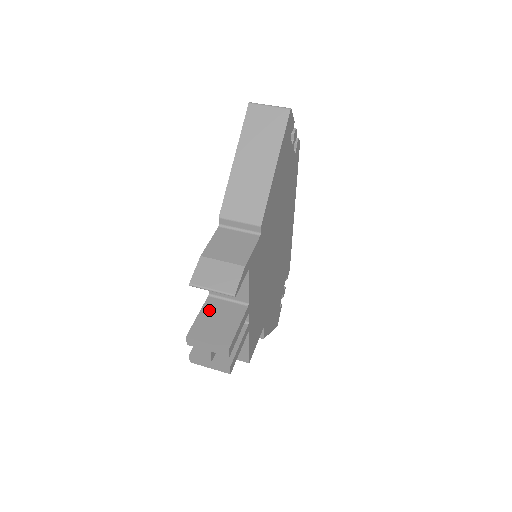
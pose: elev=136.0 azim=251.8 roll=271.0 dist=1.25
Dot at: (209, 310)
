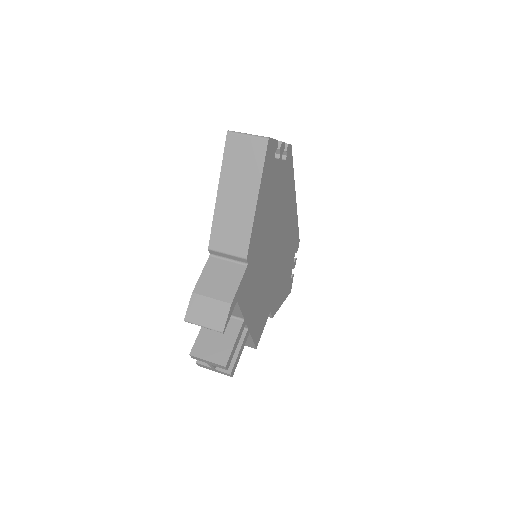
Dot at: occluded
